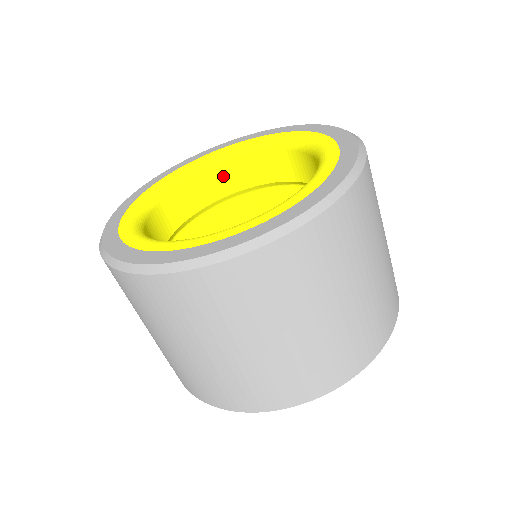
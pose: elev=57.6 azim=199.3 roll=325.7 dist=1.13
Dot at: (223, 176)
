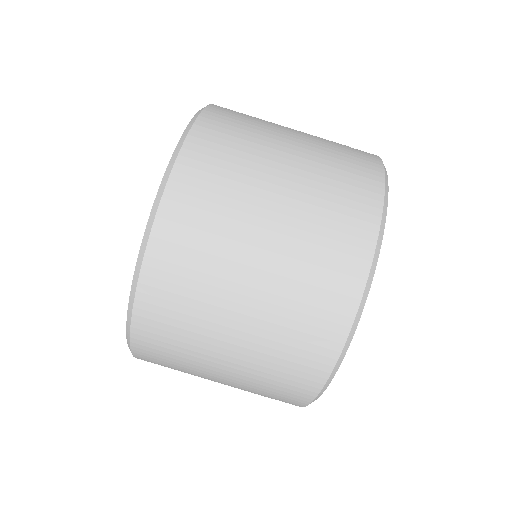
Dot at: occluded
